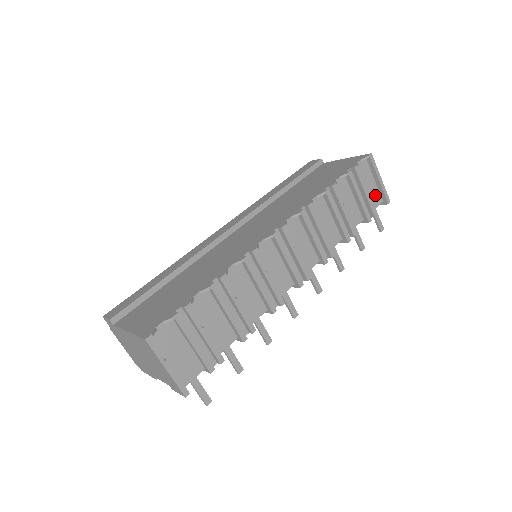
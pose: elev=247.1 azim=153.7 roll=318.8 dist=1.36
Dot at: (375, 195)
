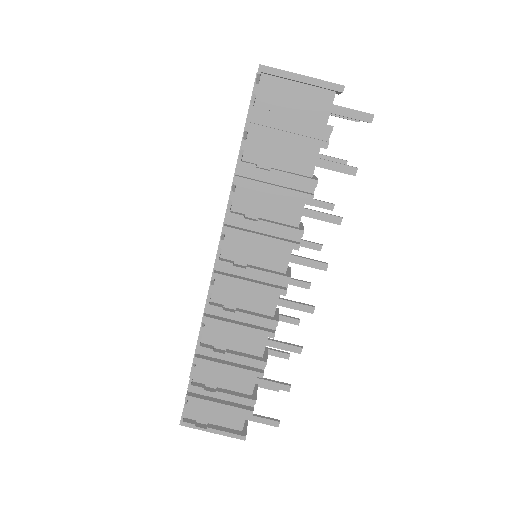
Dot at: (315, 99)
